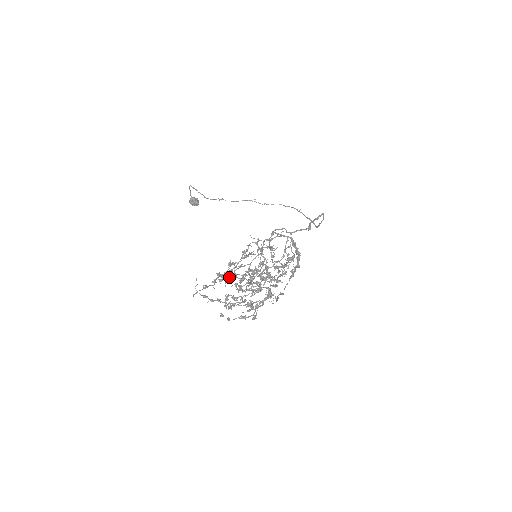
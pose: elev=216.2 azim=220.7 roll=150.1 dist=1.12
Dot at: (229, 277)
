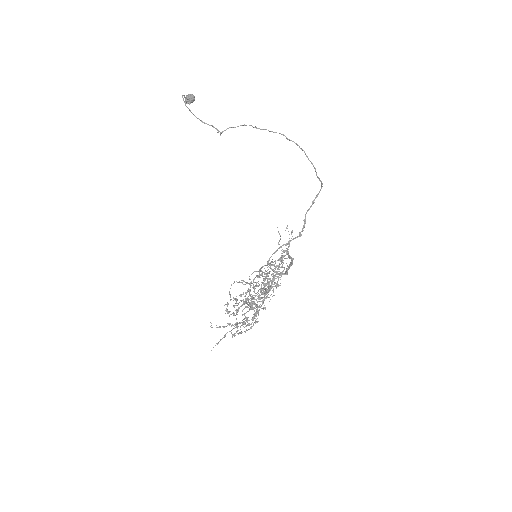
Dot at: (234, 324)
